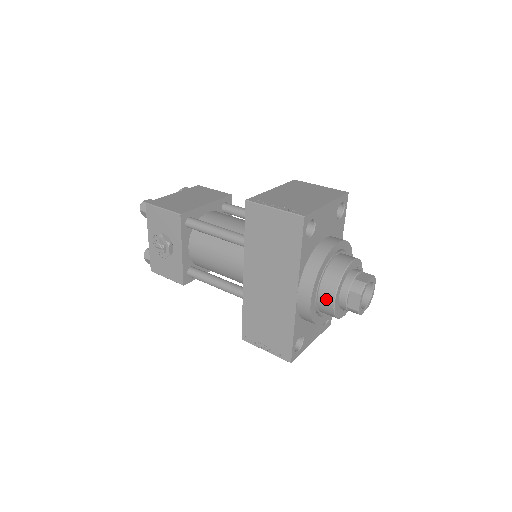
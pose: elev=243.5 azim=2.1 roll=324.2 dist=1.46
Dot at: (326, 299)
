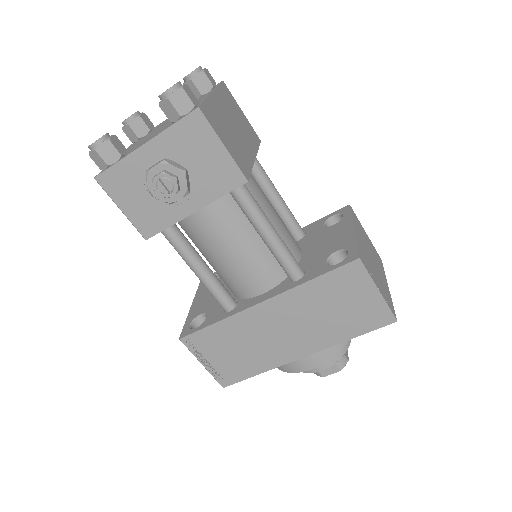
Dot at: occluded
